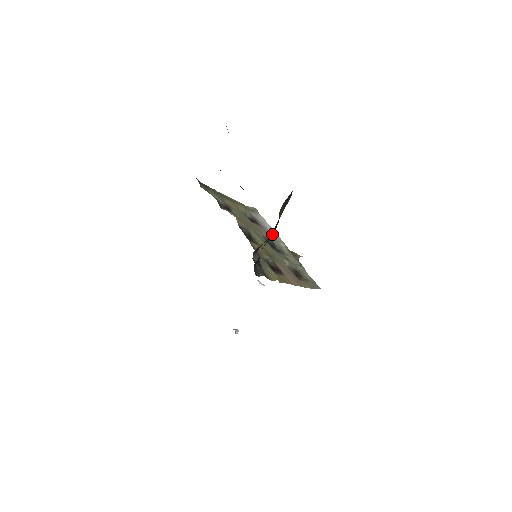
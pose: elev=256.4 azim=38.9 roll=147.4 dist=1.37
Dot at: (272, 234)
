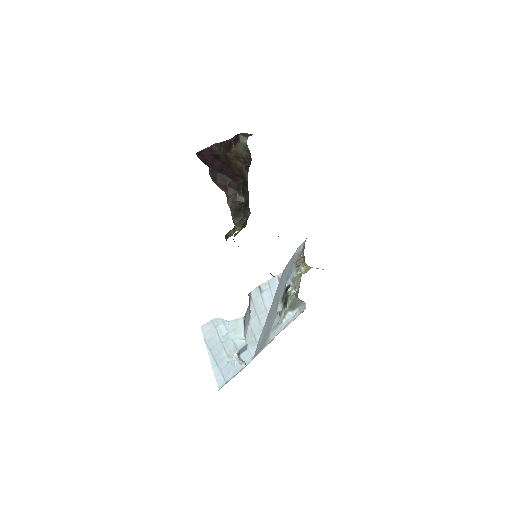
Dot at: (231, 177)
